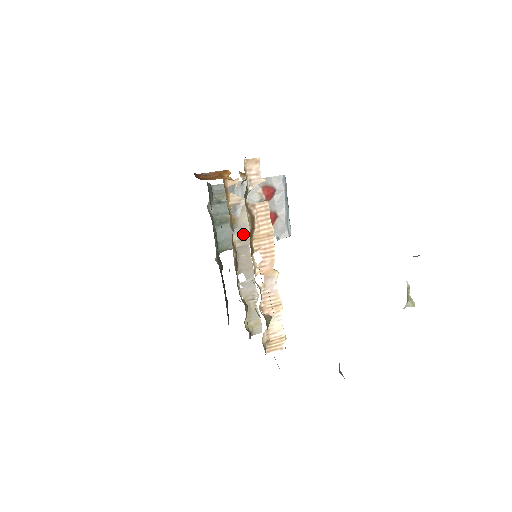
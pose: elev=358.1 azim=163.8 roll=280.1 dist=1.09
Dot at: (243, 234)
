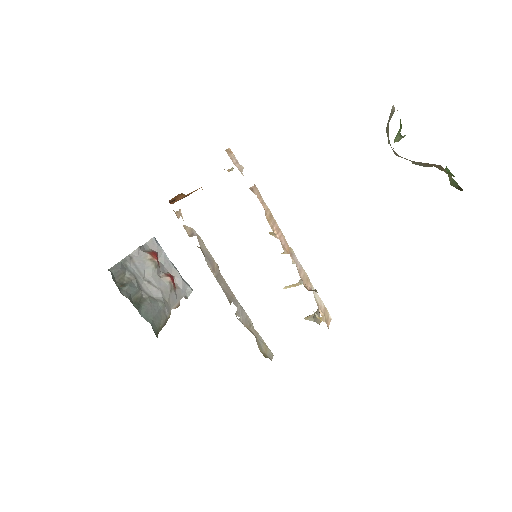
Dot at: (211, 262)
